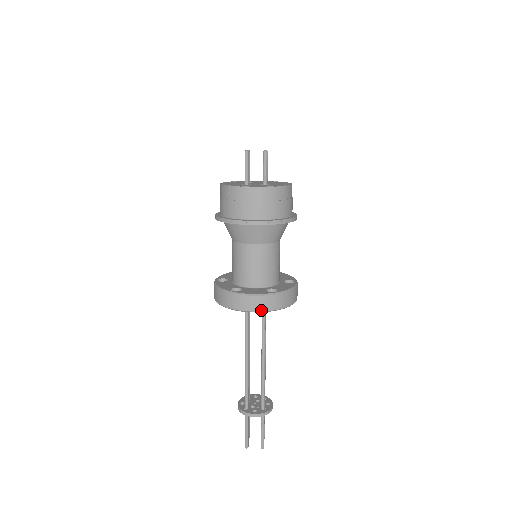
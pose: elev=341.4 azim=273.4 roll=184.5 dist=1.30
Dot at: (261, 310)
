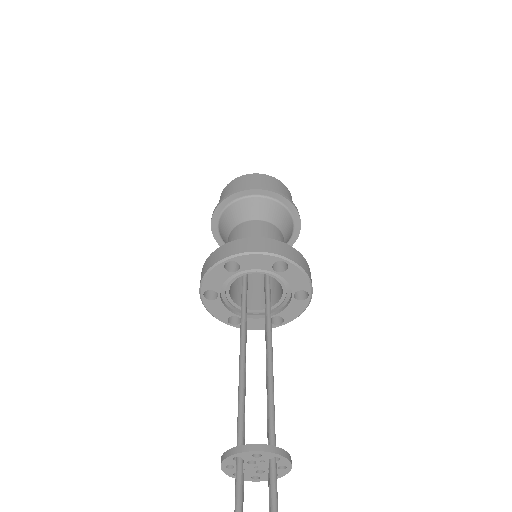
Dot at: (267, 251)
